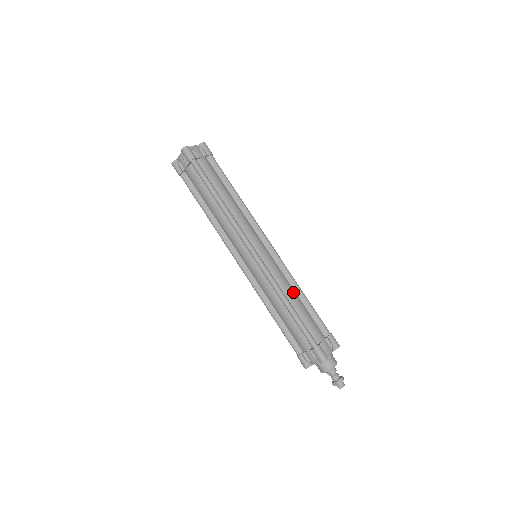
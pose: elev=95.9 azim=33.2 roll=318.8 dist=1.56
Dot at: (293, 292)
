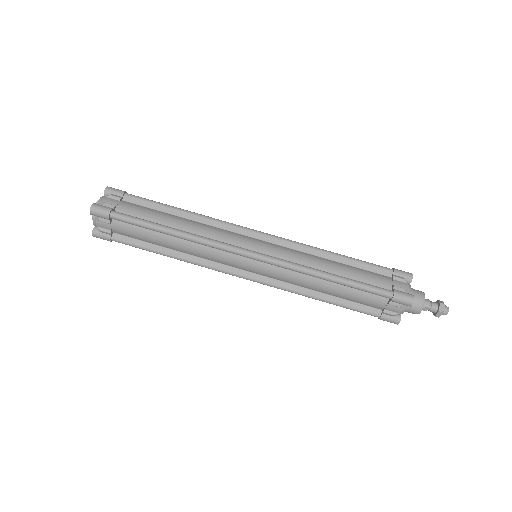
Dot at: (323, 260)
